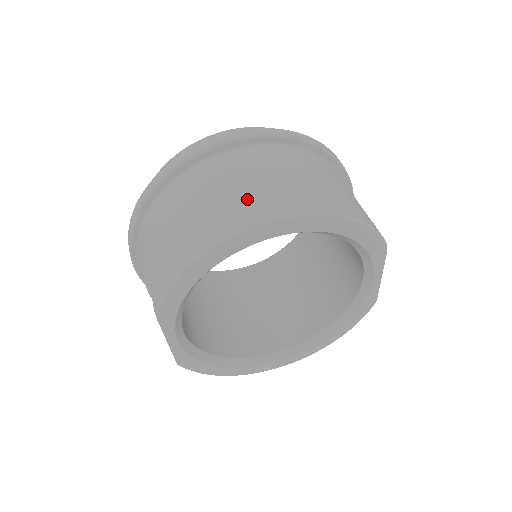
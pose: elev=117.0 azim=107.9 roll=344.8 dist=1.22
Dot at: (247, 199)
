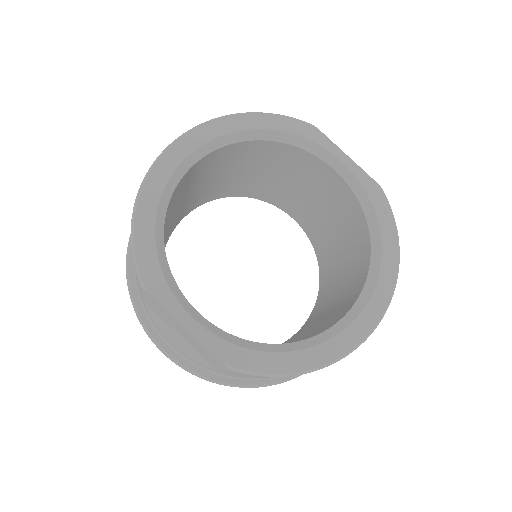
Dot at: occluded
